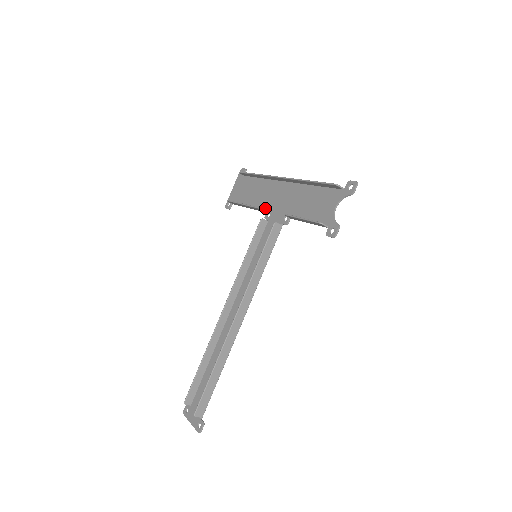
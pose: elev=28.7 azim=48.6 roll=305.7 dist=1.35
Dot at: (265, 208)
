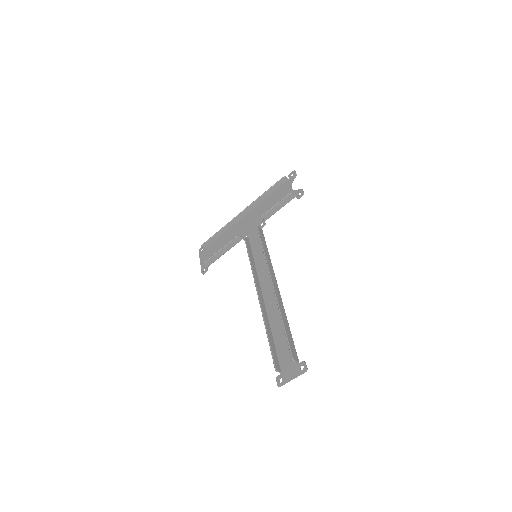
Dot at: (240, 238)
